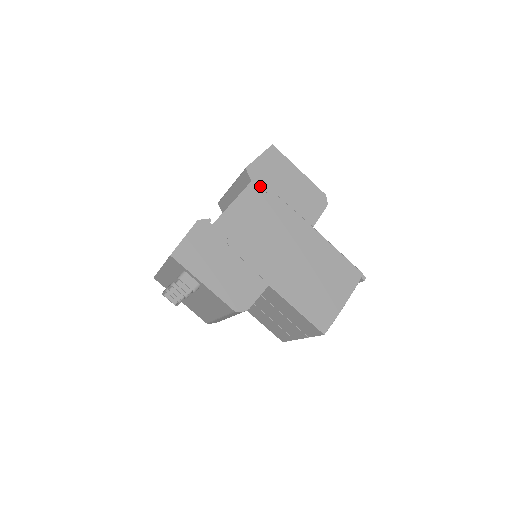
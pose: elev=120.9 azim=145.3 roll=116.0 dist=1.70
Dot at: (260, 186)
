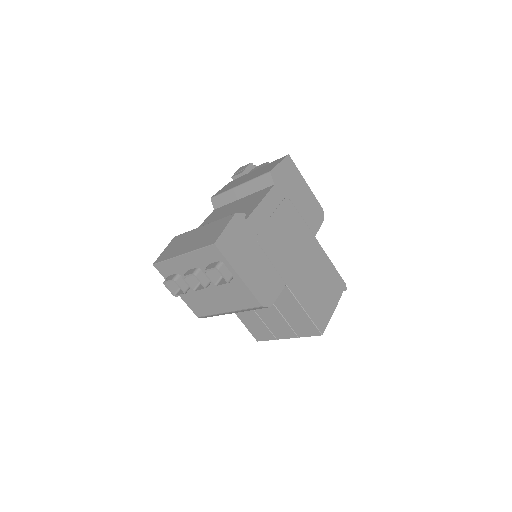
Dot at: (280, 191)
